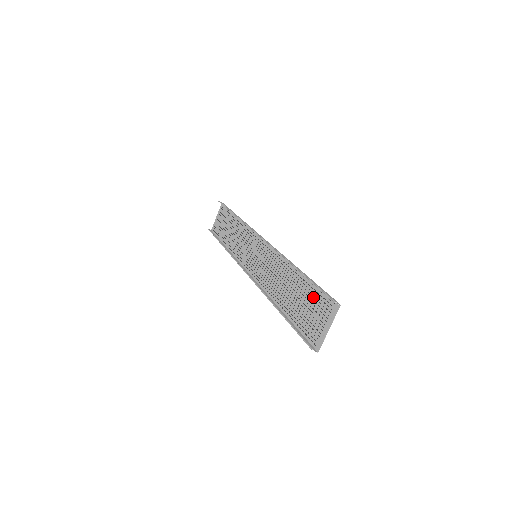
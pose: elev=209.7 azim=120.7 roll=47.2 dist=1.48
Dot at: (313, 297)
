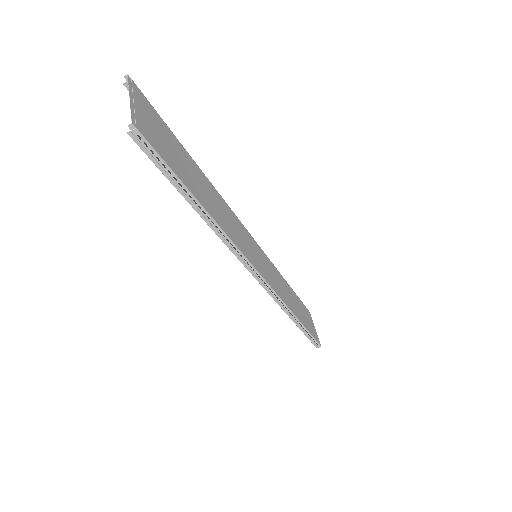
Dot at: (167, 135)
